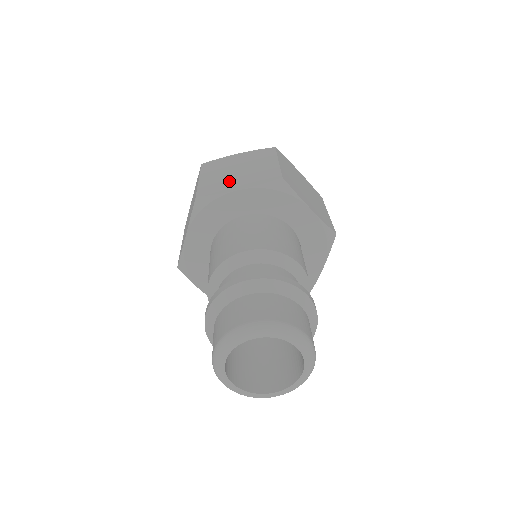
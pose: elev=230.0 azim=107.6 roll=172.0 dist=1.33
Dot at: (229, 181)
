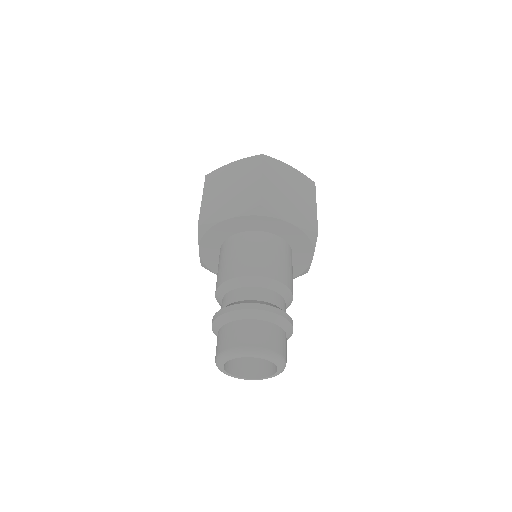
Dot at: (284, 204)
